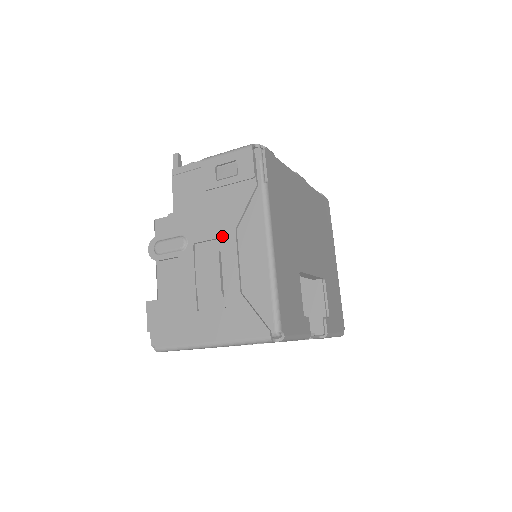
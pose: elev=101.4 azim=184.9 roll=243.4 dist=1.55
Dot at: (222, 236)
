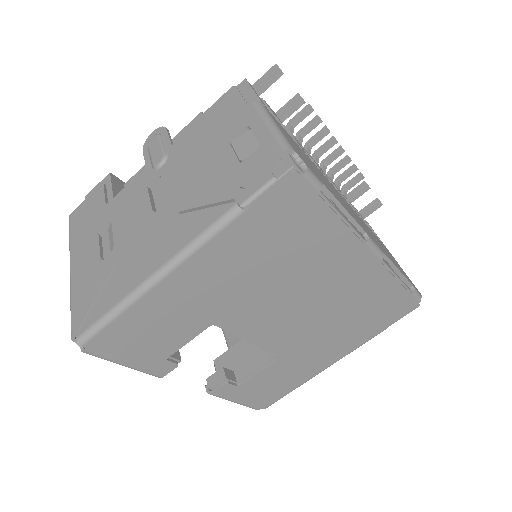
Dot at: (169, 201)
